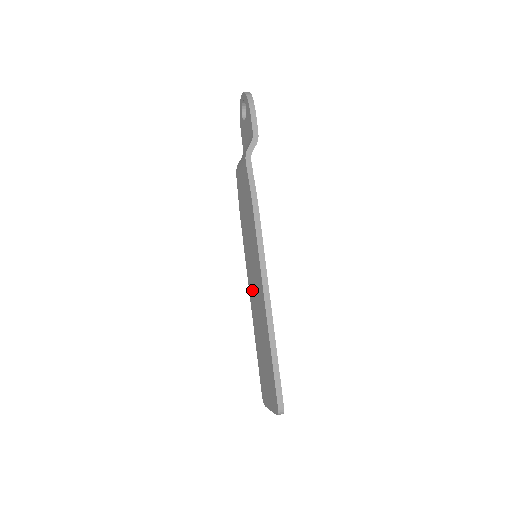
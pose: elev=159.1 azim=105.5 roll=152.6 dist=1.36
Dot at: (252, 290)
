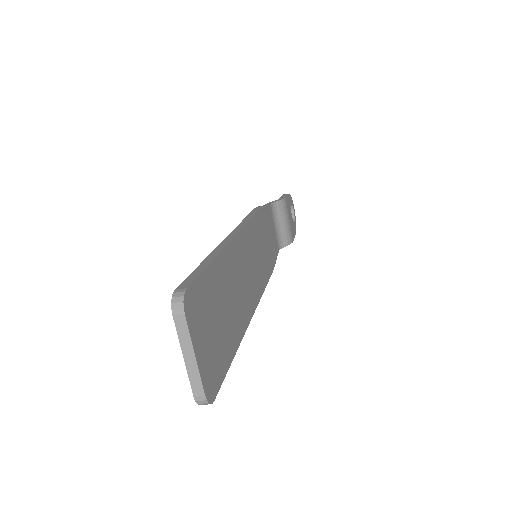
Dot at: occluded
